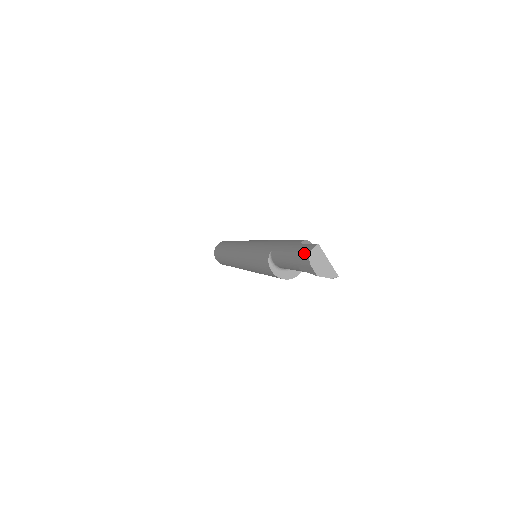
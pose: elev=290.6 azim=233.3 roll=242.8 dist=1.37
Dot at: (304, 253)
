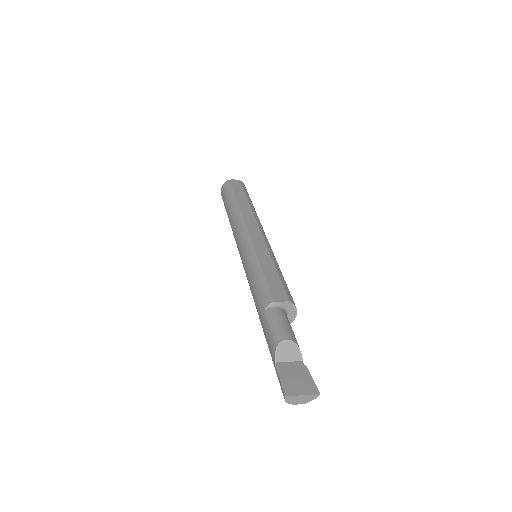
Dot at: occluded
